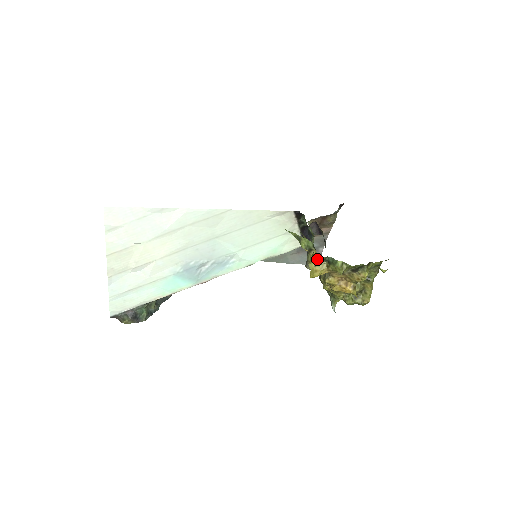
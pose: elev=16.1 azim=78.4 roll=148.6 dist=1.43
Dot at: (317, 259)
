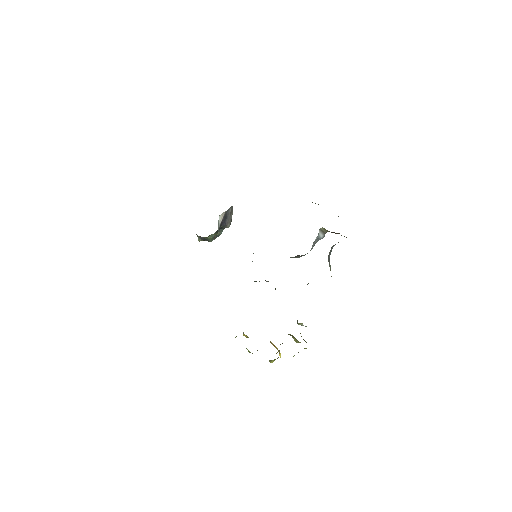
Dot at: occluded
